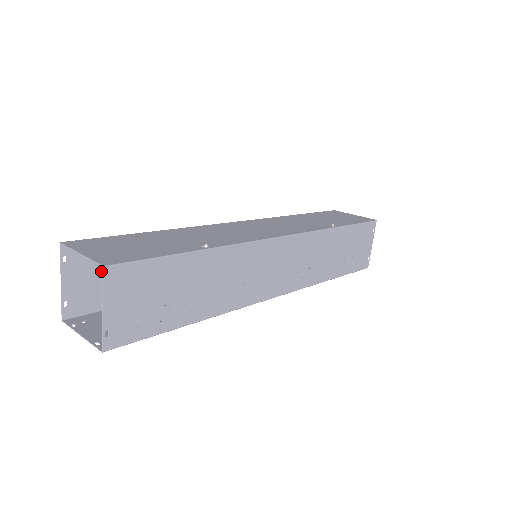
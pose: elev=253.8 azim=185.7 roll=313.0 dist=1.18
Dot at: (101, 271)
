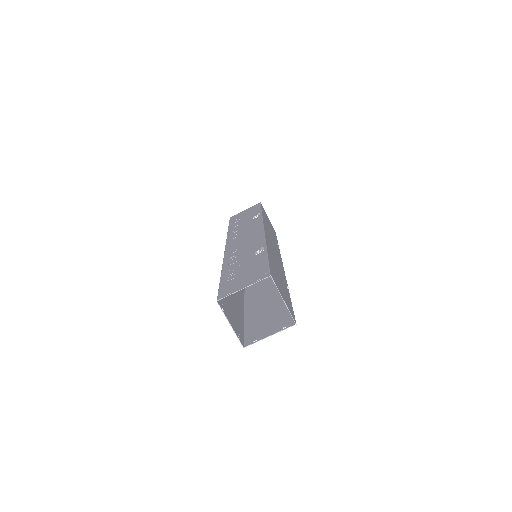
Dot at: (247, 276)
